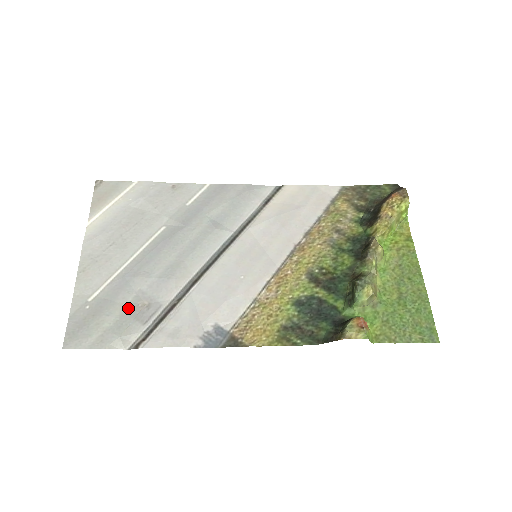
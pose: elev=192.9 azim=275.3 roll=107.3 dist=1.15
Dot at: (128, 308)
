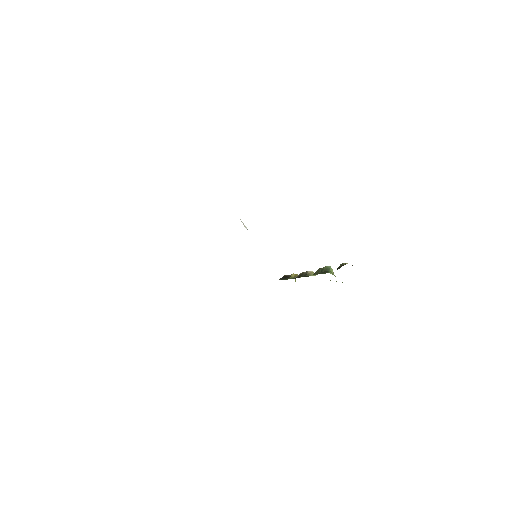
Dot at: occluded
